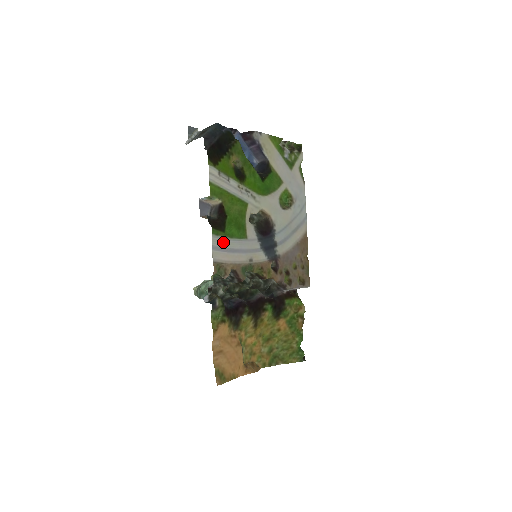
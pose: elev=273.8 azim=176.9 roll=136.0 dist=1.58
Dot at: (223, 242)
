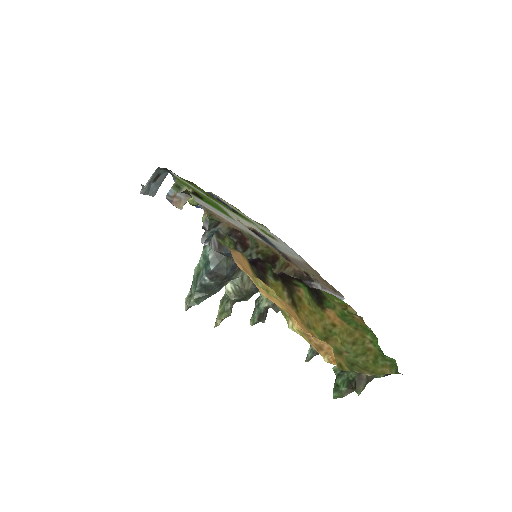
Dot at: (206, 204)
